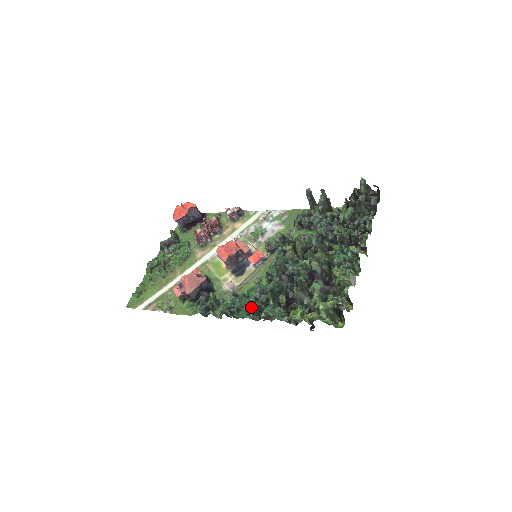
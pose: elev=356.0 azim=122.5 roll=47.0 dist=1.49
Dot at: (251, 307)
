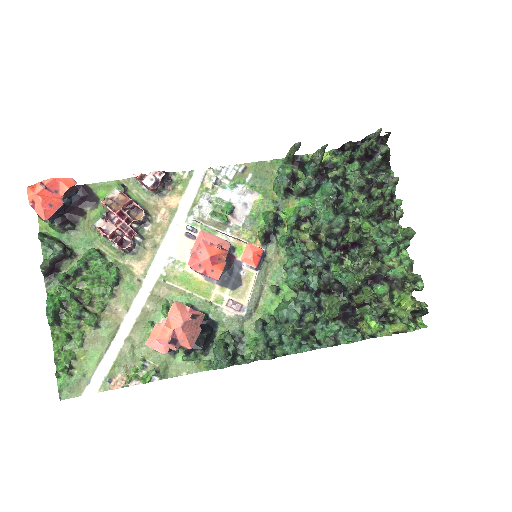
Dot at: (298, 333)
